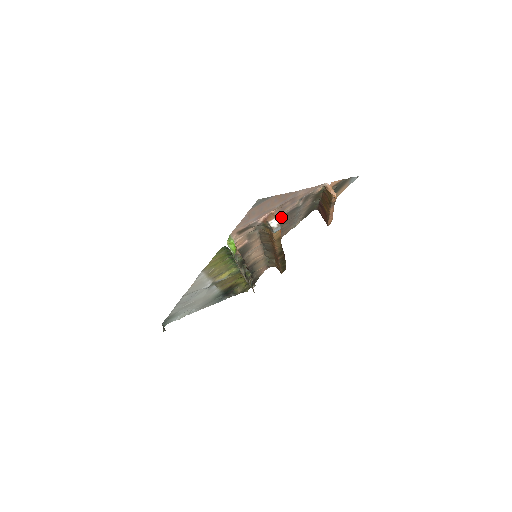
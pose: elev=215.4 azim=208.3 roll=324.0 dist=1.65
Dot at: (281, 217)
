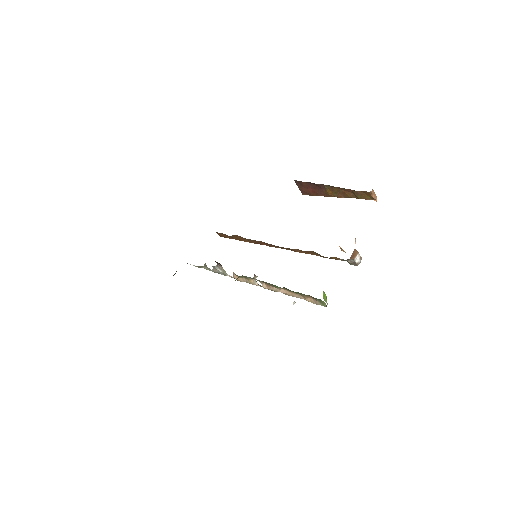
Dot at: occluded
